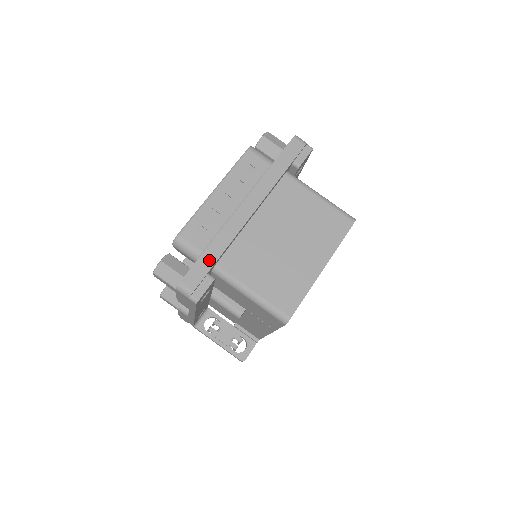
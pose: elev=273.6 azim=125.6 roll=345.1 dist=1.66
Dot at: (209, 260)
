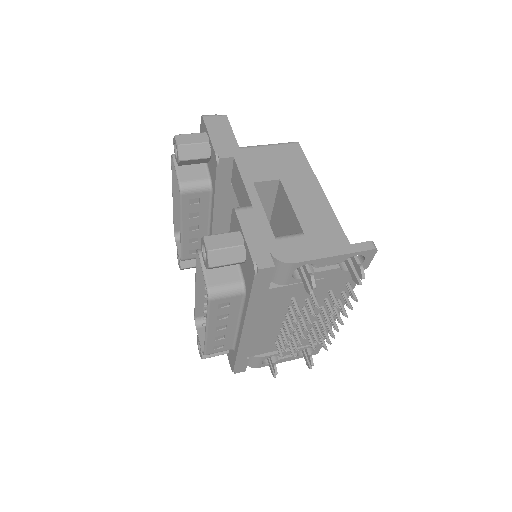
Dot at: occluded
